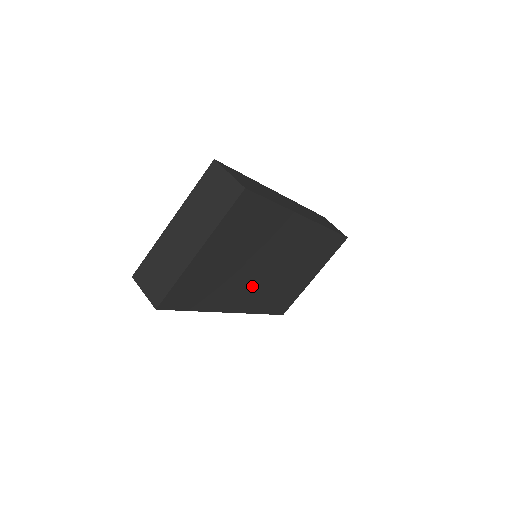
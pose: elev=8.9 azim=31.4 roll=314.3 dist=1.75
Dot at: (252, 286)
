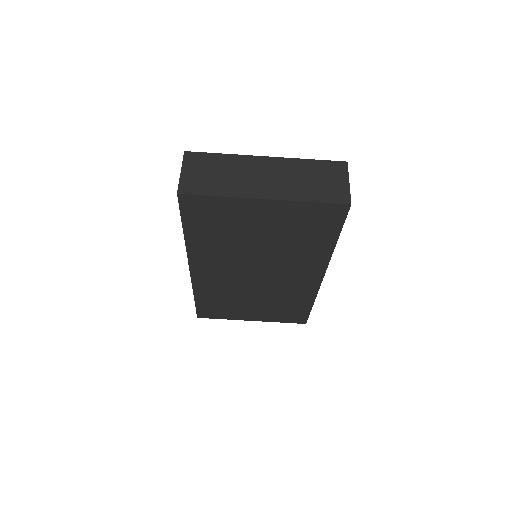
Dot at: (229, 271)
